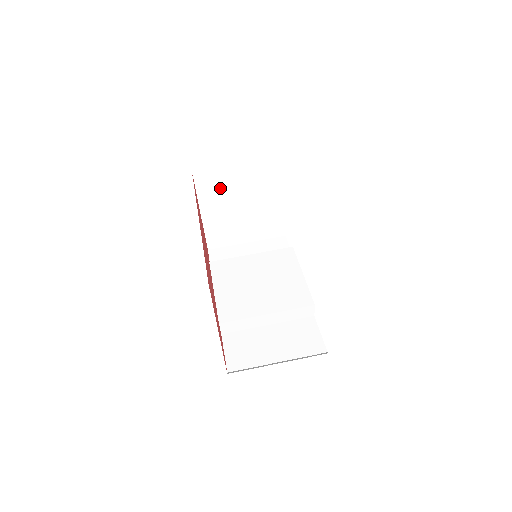
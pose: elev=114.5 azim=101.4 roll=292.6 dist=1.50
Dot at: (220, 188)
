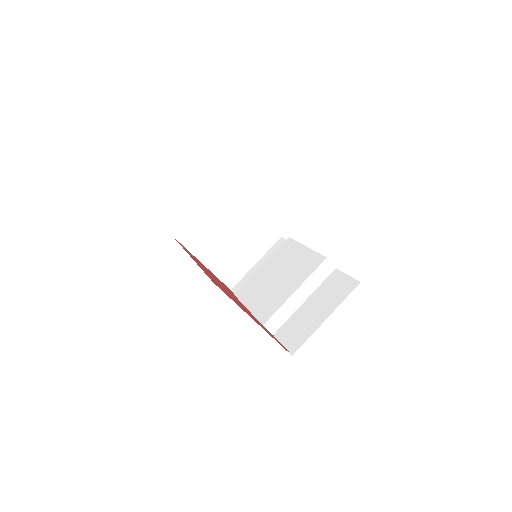
Dot at: (203, 234)
